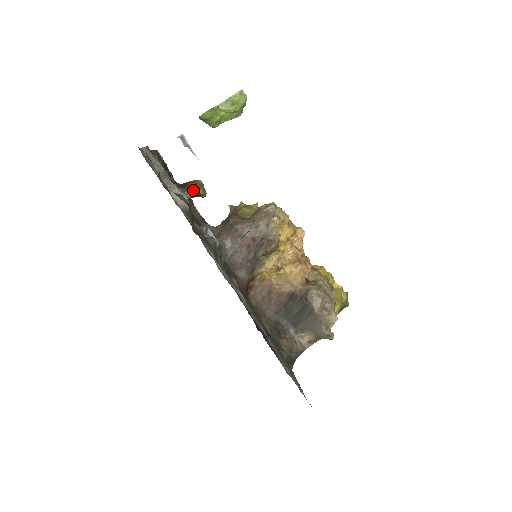
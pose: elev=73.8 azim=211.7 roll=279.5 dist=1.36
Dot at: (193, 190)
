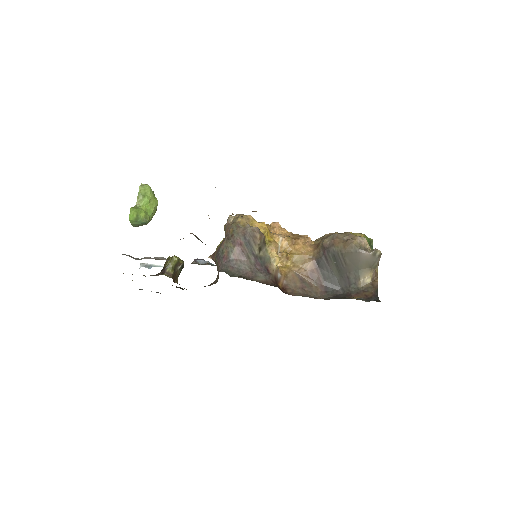
Dot at: (170, 264)
